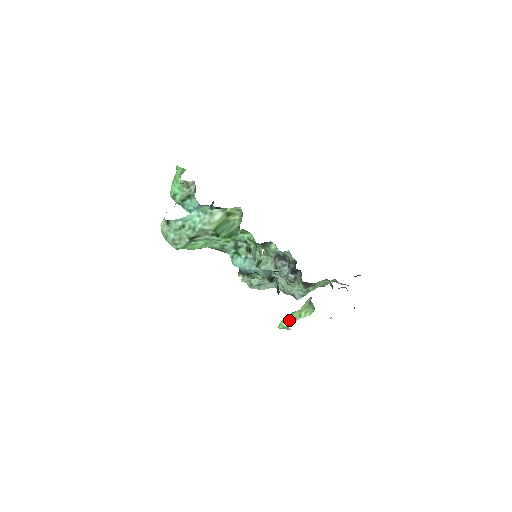
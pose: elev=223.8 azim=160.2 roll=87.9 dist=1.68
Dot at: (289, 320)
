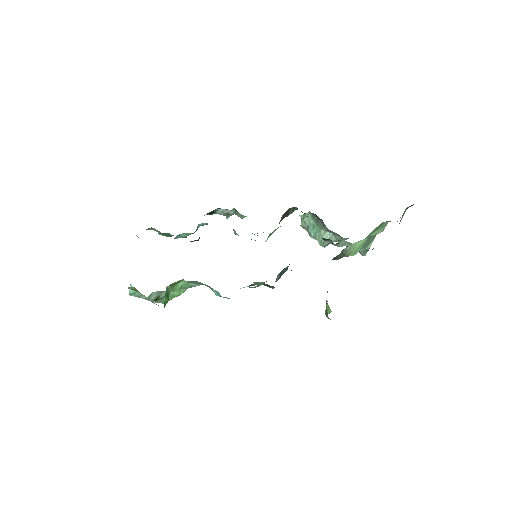
Dot at: (326, 313)
